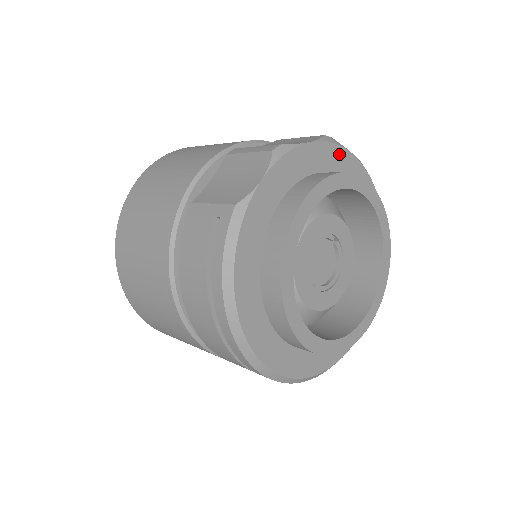
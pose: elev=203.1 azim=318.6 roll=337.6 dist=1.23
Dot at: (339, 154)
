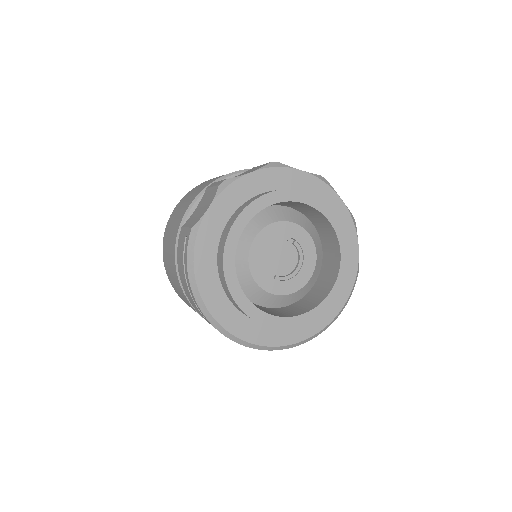
Dot at: (285, 174)
